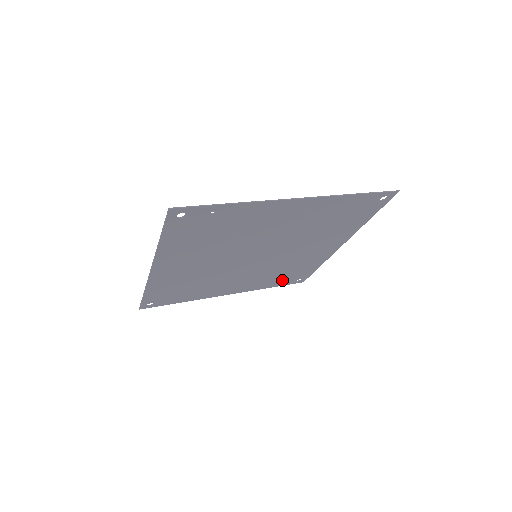
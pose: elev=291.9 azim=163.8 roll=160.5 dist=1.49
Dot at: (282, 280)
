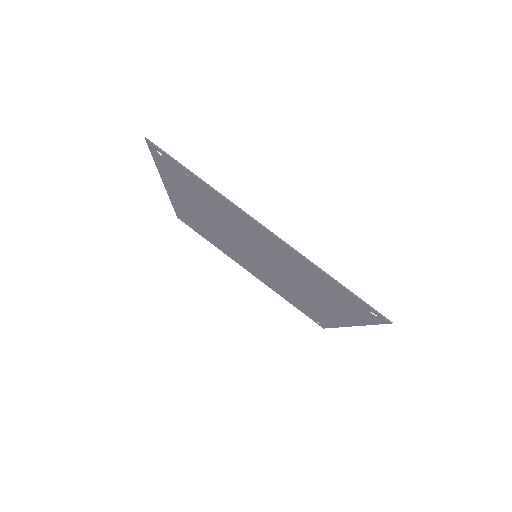
Dot at: (299, 306)
